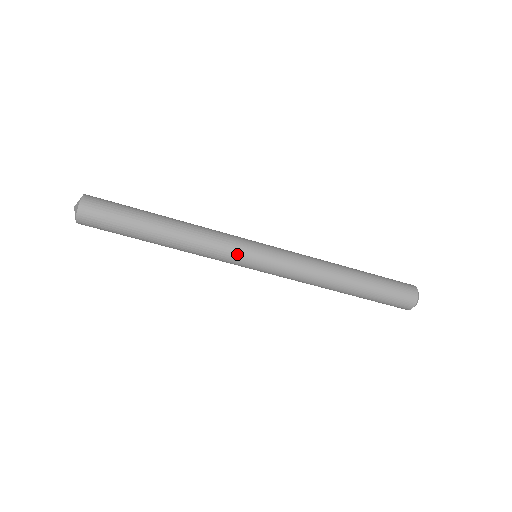
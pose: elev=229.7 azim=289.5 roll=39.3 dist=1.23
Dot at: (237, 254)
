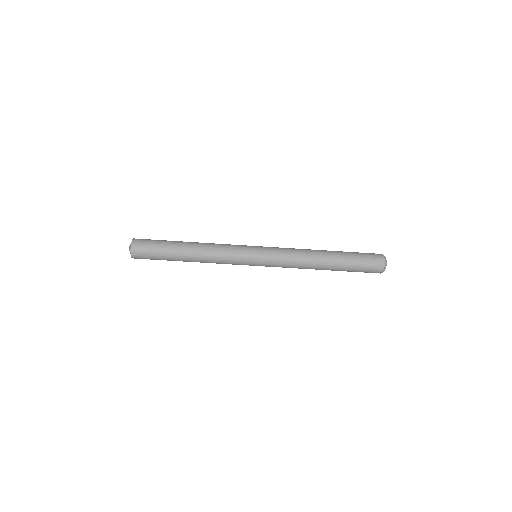
Dot at: (240, 262)
